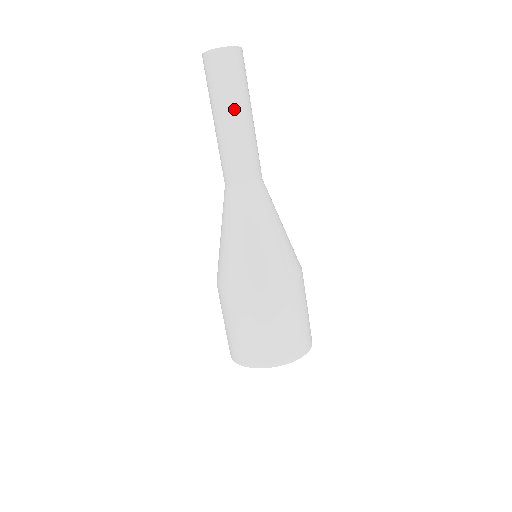
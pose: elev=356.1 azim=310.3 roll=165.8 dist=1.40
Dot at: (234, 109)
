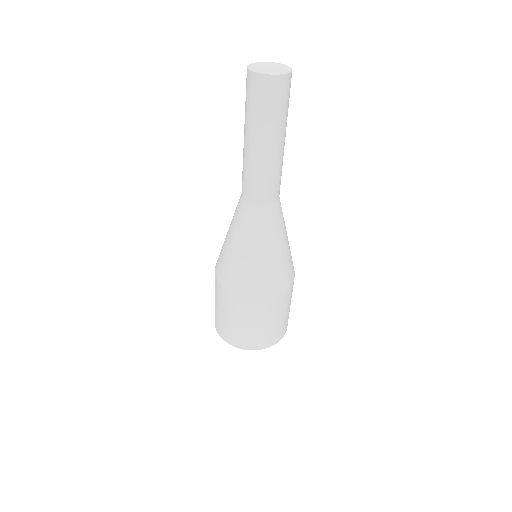
Dot at: (282, 135)
